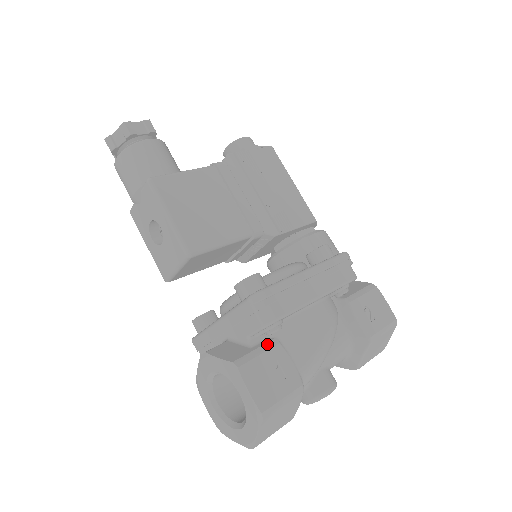
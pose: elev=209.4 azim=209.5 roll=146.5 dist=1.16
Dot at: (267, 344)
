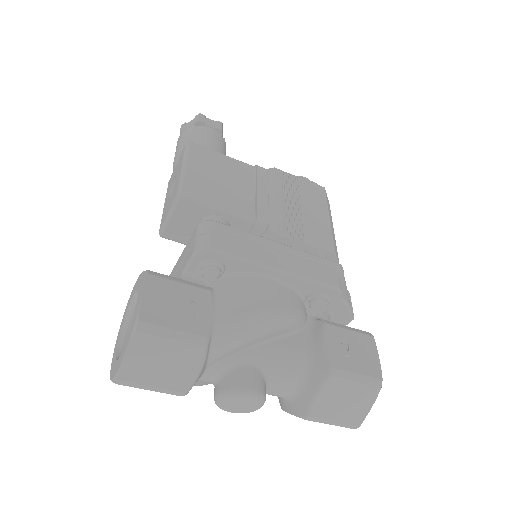
Dot at: (197, 284)
